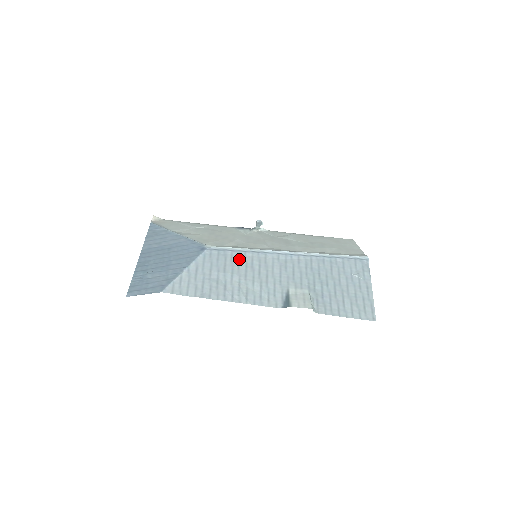
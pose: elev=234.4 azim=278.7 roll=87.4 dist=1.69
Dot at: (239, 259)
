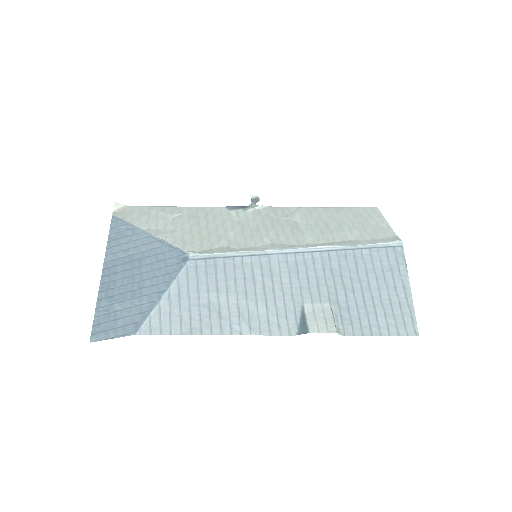
Dot at: (234, 269)
